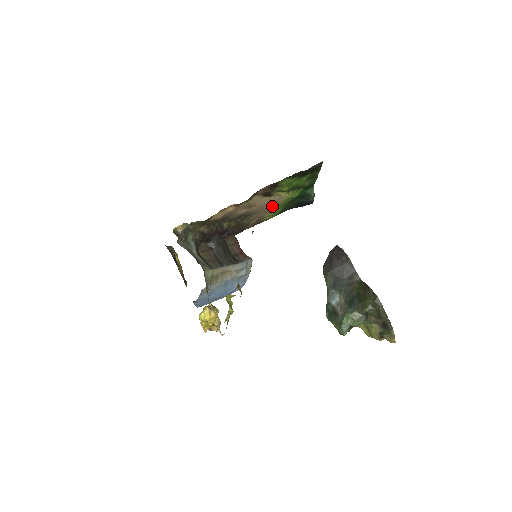
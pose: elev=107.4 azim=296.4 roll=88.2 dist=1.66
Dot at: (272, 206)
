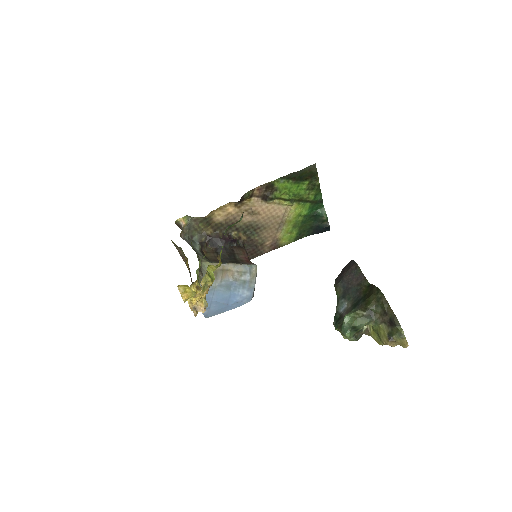
Dot at: (282, 222)
